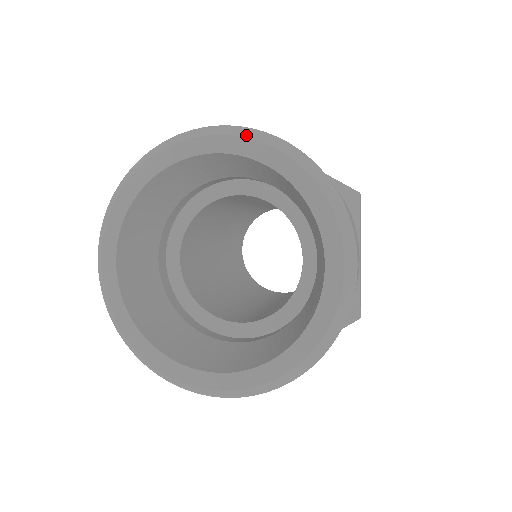
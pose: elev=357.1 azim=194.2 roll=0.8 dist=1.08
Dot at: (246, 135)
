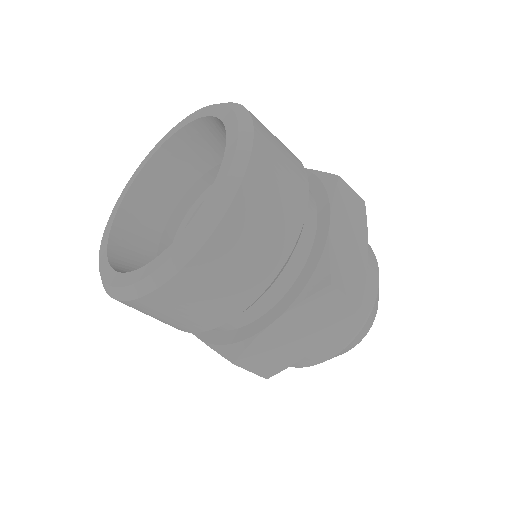
Dot at: (204, 108)
